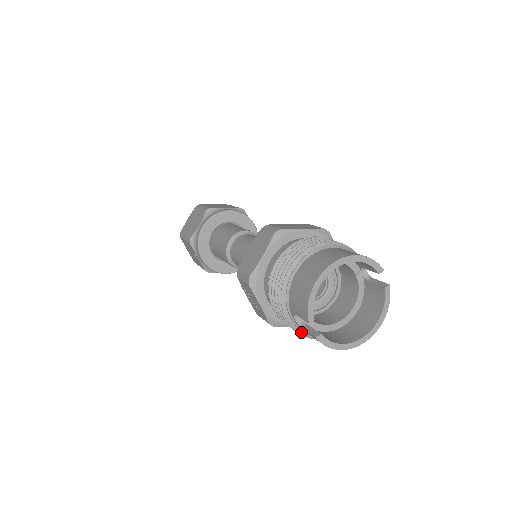
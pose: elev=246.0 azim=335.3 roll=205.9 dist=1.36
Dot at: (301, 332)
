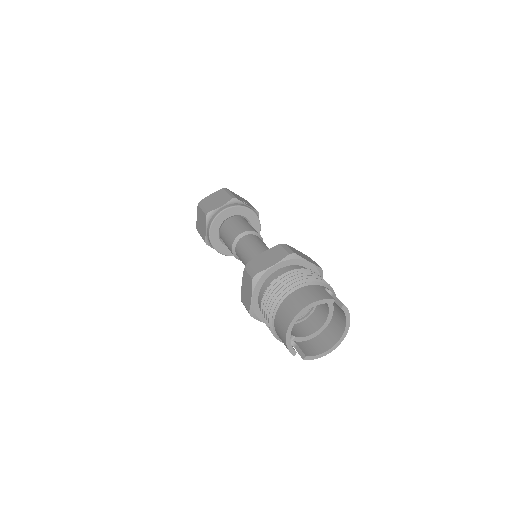
Dot at: occluded
